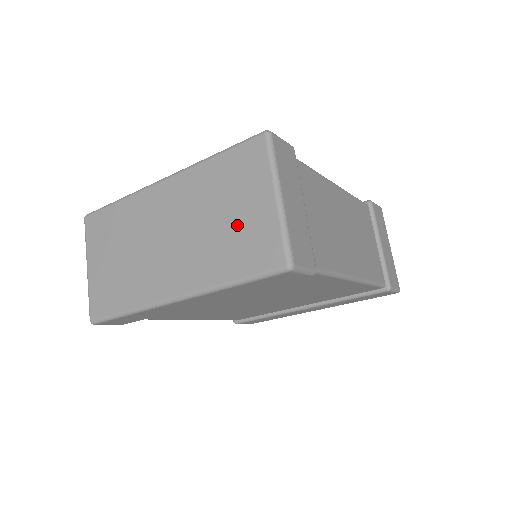
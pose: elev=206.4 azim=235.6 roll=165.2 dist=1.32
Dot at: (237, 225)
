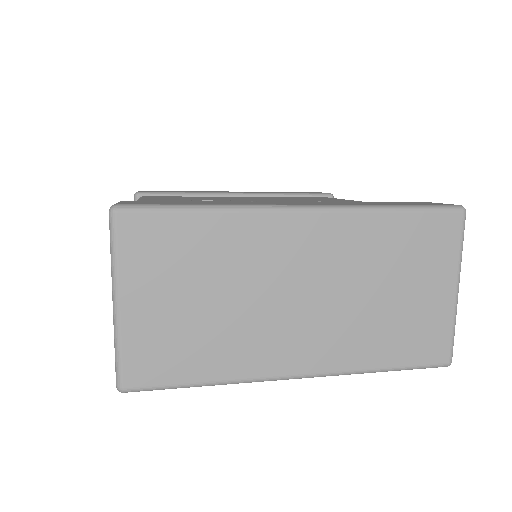
Dot at: (406, 308)
